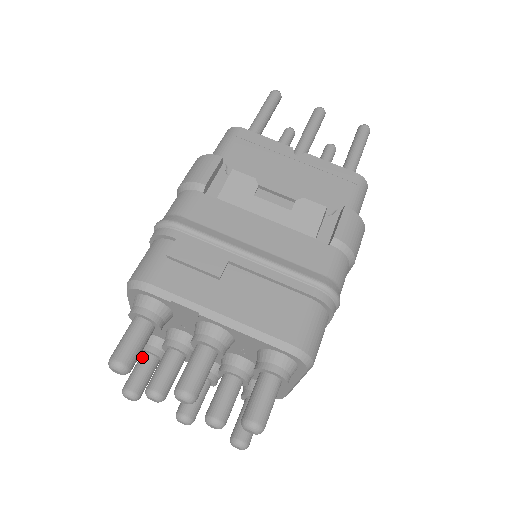
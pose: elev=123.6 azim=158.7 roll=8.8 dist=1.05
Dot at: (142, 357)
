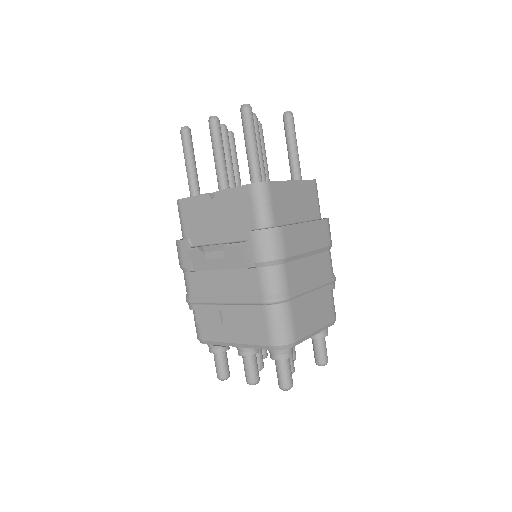
Dot at: occluded
